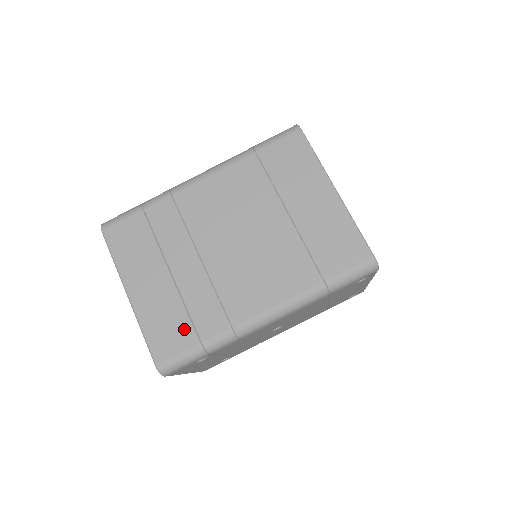
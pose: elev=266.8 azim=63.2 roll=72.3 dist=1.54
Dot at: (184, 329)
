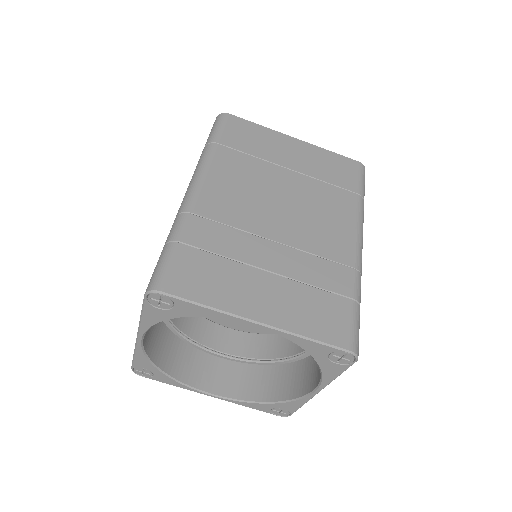
Dot at: (331, 302)
